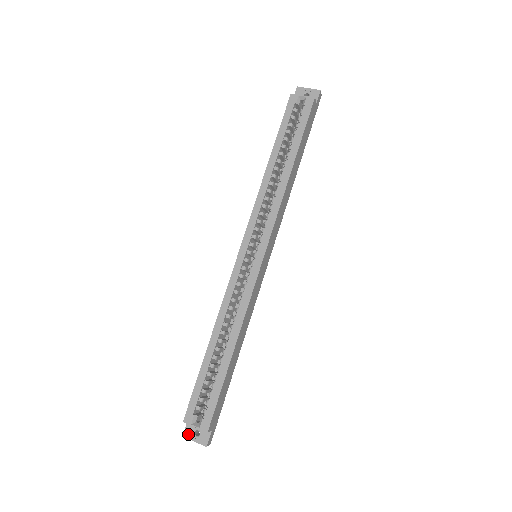
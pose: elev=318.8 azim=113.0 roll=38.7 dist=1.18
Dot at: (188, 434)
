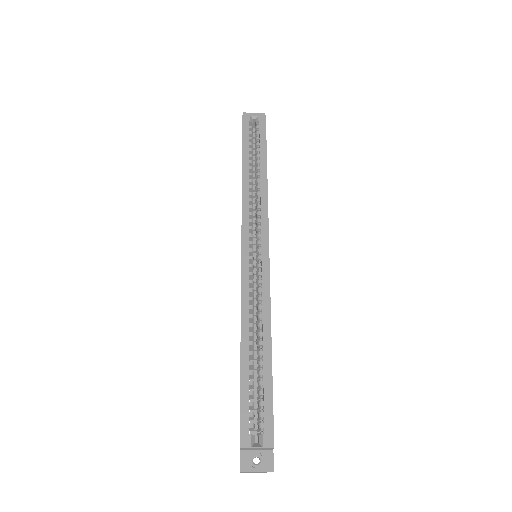
Dot at: (246, 466)
